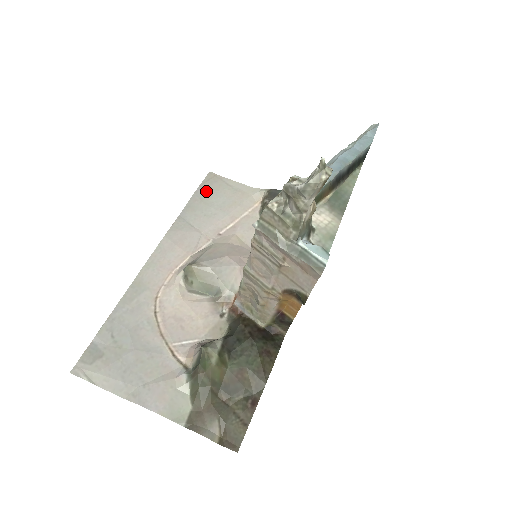
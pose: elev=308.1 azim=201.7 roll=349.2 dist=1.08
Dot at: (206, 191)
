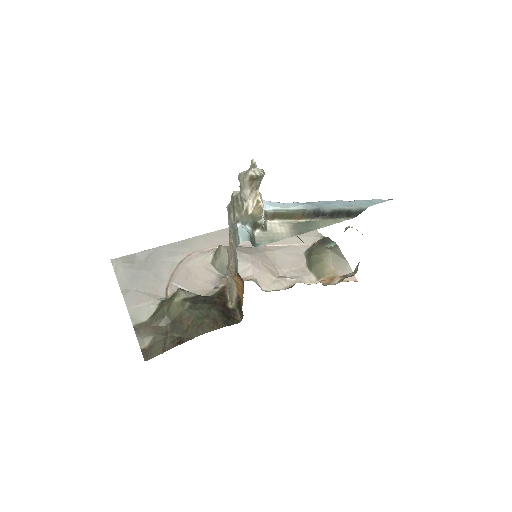
Dot at: occluded
